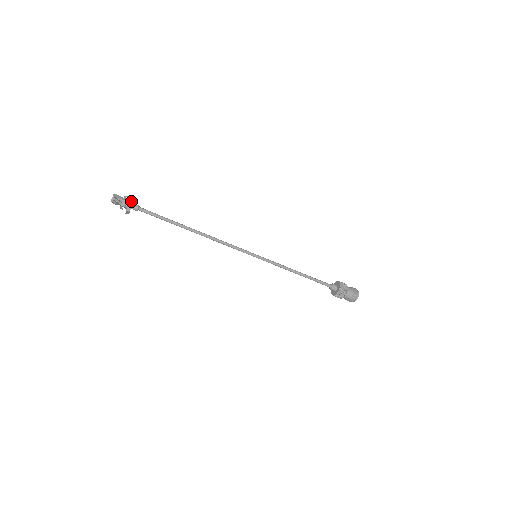
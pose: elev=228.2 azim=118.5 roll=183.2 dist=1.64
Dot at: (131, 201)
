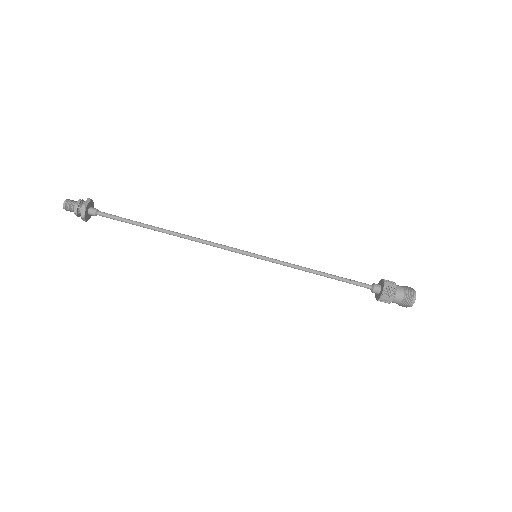
Dot at: (89, 198)
